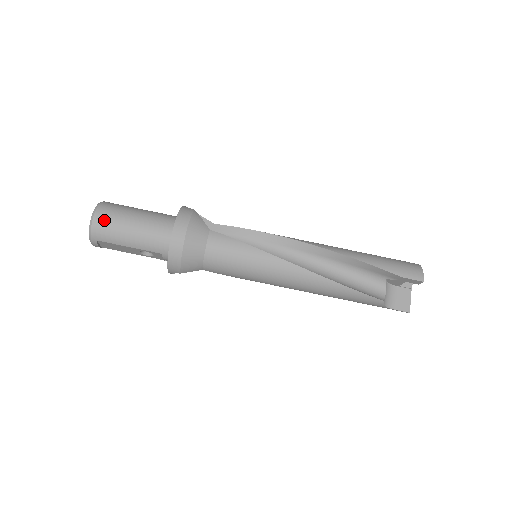
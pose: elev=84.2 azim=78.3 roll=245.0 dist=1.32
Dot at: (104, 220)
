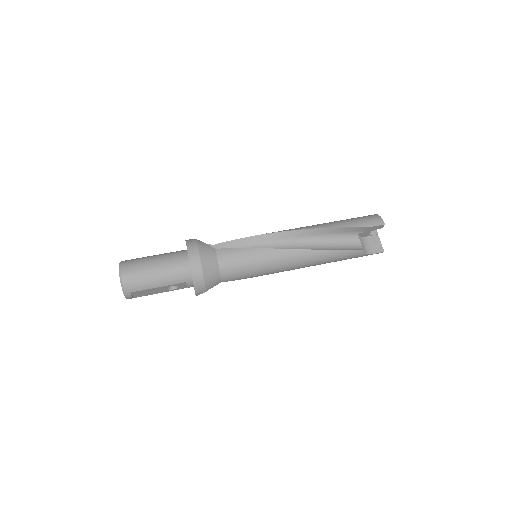
Dot at: (131, 274)
